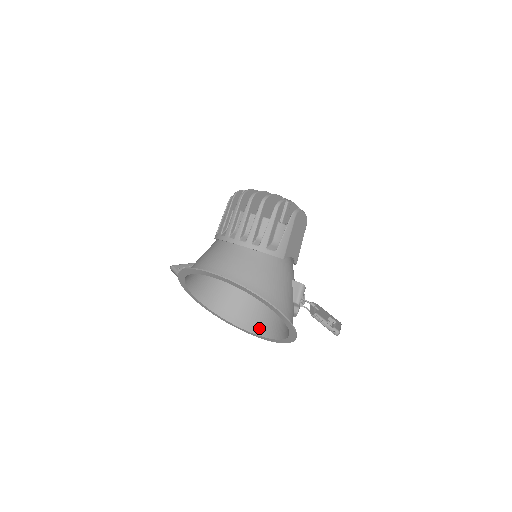
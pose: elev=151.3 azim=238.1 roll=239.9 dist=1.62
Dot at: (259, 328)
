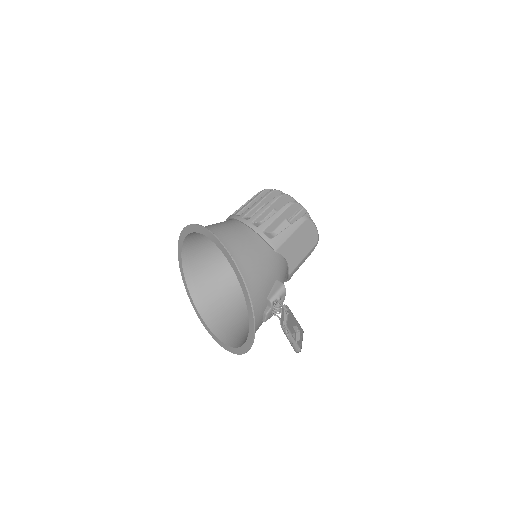
Dot at: (229, 337)
